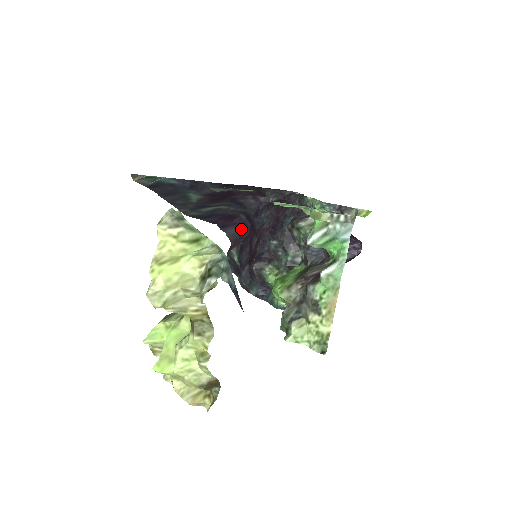
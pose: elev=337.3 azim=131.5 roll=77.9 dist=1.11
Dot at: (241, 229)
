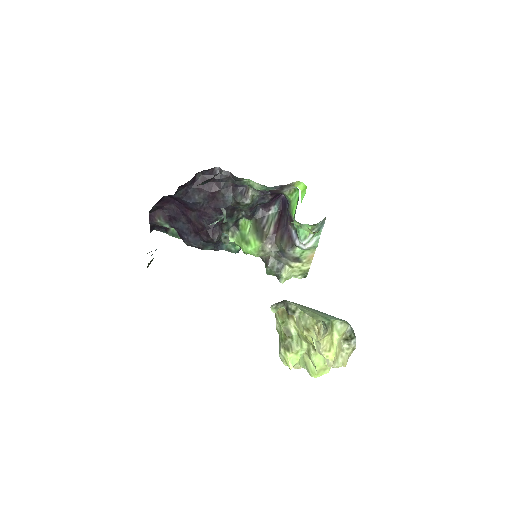
Dot at: (162, 204)
